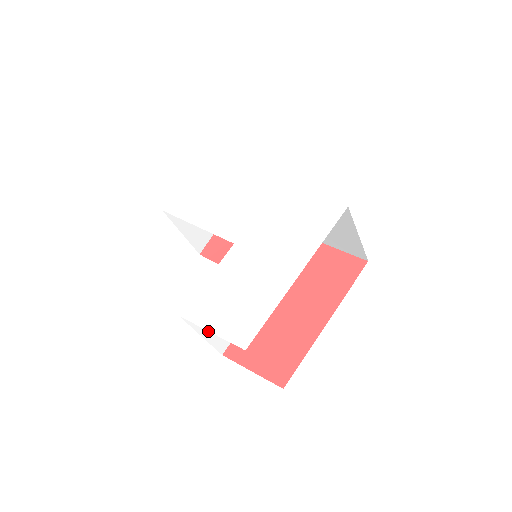
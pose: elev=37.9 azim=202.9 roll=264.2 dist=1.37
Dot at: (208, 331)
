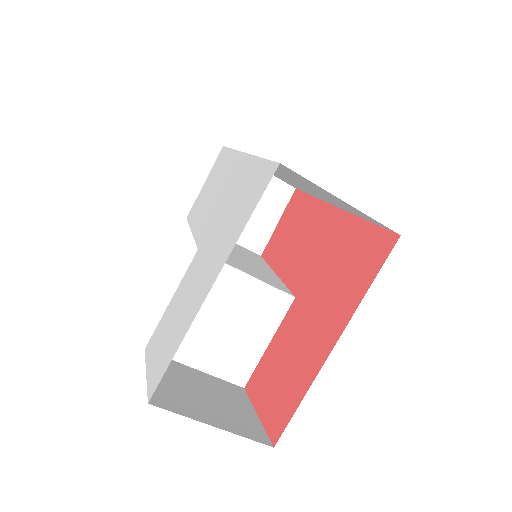
Dot at: (204, 361)
